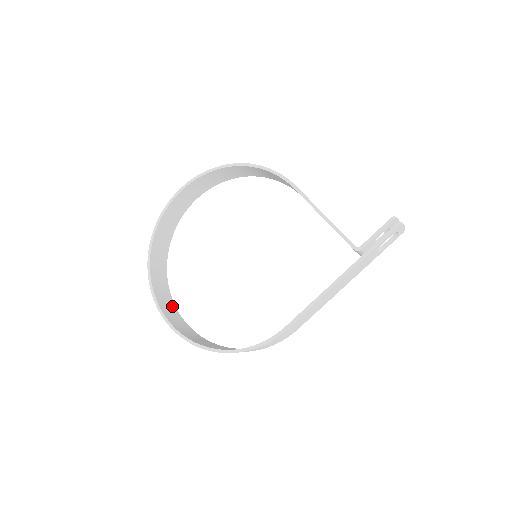
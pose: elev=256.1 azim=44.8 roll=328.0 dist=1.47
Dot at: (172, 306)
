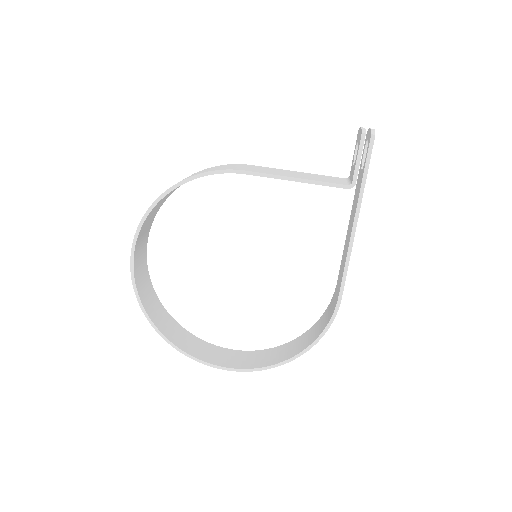
Dot at: (214, 349)
